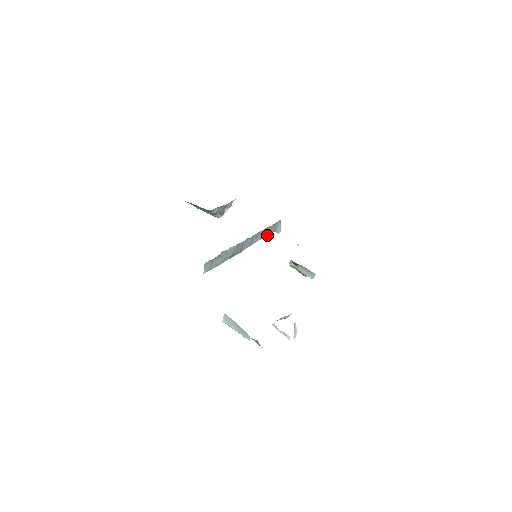
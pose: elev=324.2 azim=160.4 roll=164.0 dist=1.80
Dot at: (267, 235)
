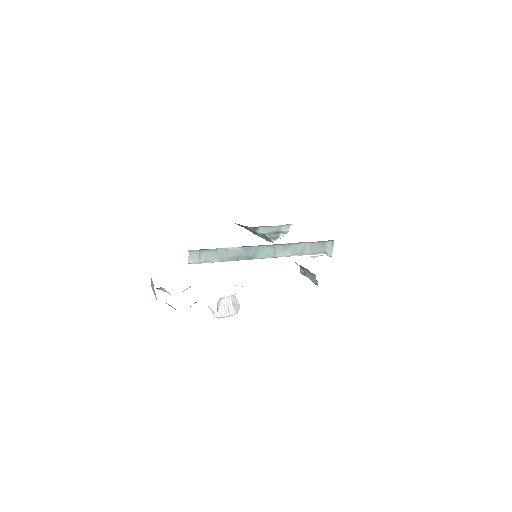
Dot at: (308, 254)
